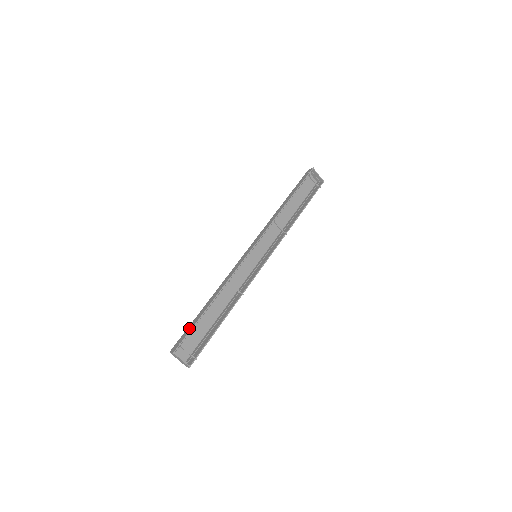
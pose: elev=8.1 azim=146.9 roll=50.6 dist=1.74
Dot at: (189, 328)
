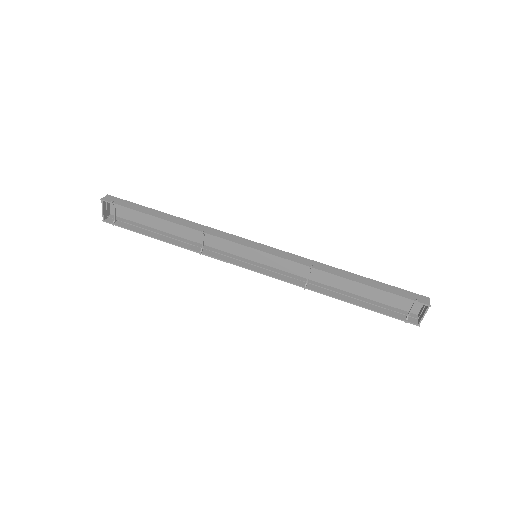
Dot at: (135, 206)
